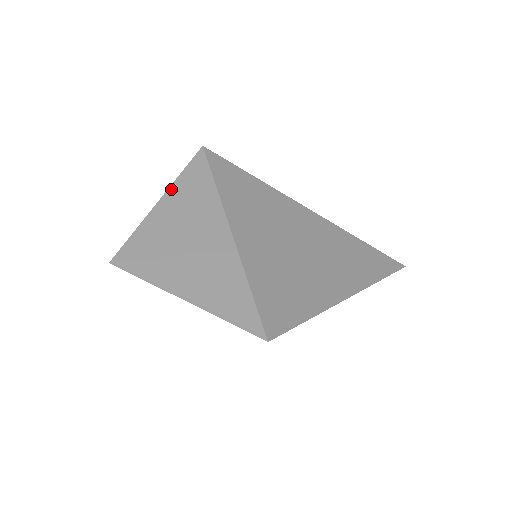
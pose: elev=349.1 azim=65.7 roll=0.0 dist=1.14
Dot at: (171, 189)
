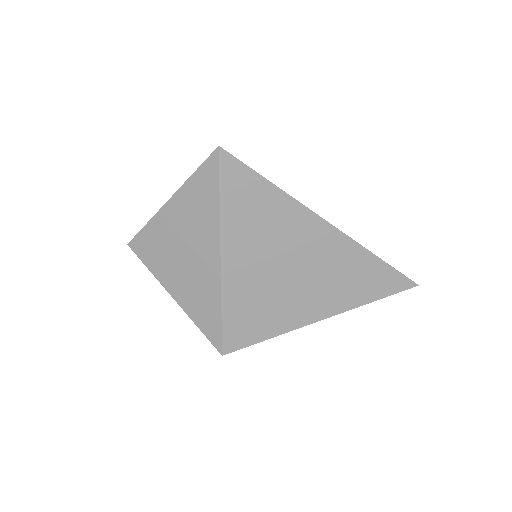
Dot at: (180, 192)
